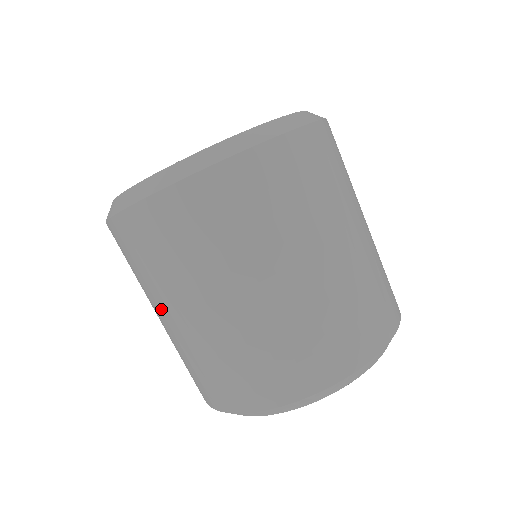
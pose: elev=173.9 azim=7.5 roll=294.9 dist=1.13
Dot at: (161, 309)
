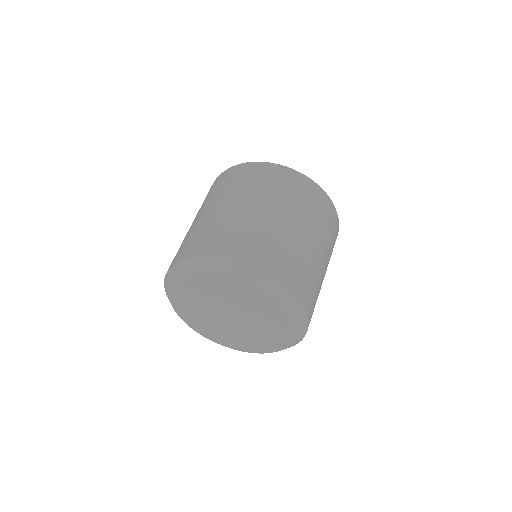
Dot at: (226, 201)
